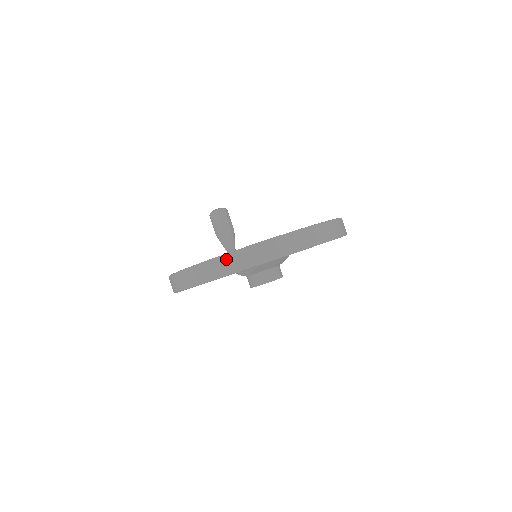
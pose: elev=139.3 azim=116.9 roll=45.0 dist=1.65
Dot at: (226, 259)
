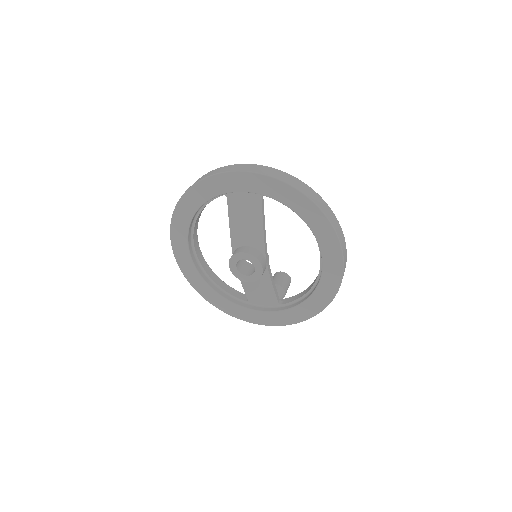
Dot at: occluded
